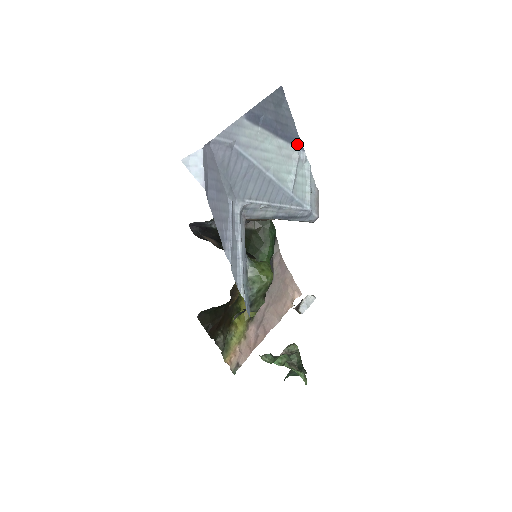
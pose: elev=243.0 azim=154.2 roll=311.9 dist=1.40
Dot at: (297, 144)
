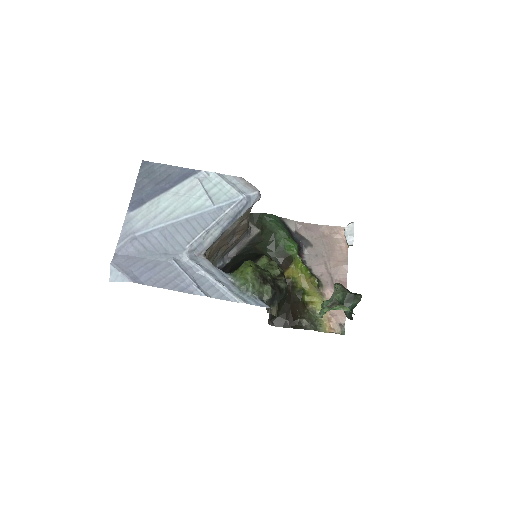
Dot at: (190, 174)
